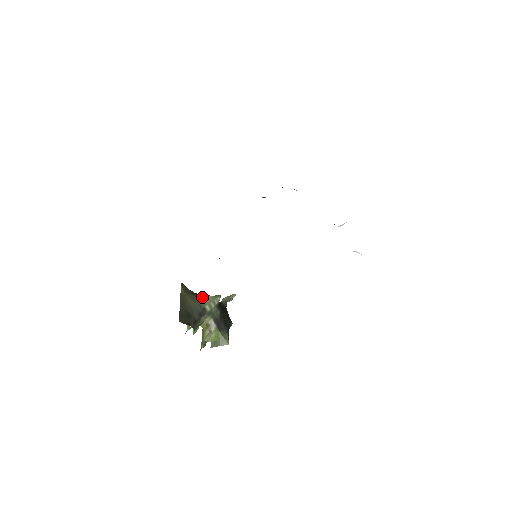
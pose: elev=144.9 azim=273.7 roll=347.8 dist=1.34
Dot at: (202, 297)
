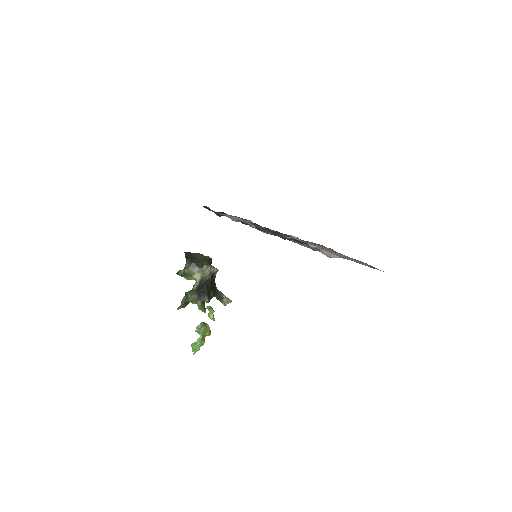
Dot at: (210, 265)
